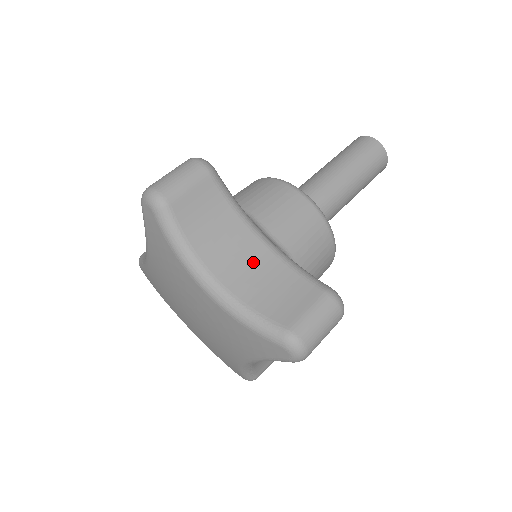
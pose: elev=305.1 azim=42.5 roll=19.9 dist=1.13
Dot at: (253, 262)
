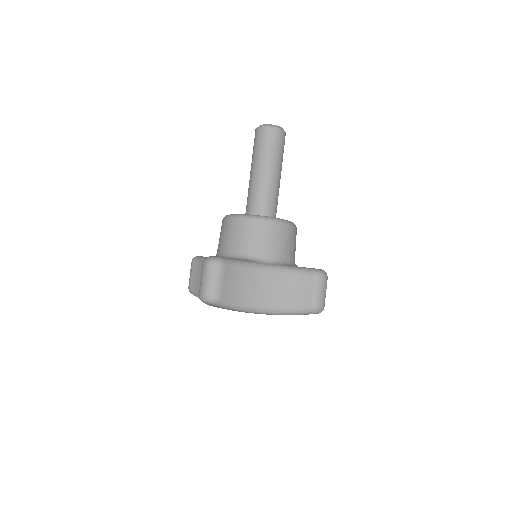
Dot at: (272, 285)
